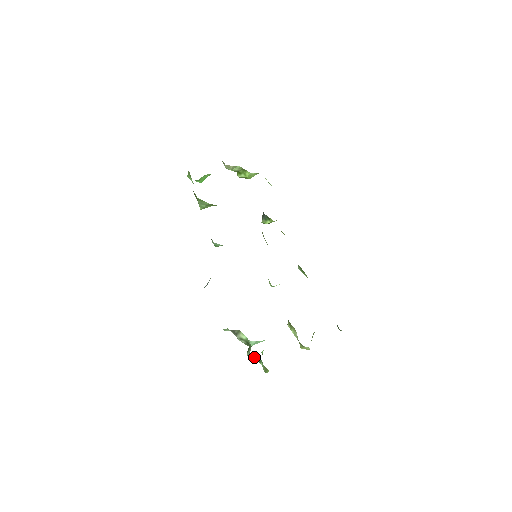
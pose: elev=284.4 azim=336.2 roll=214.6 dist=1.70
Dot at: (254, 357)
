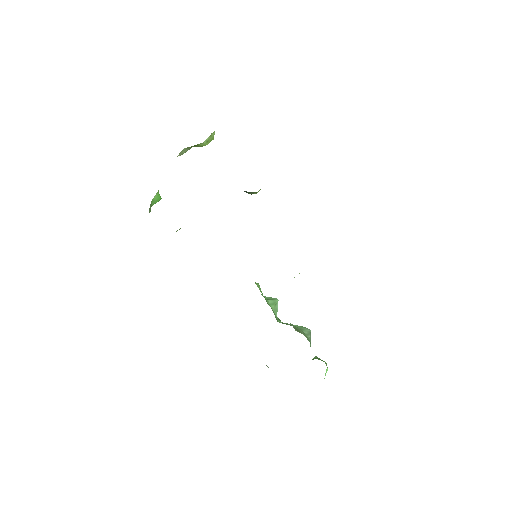
Dot at: occluded
